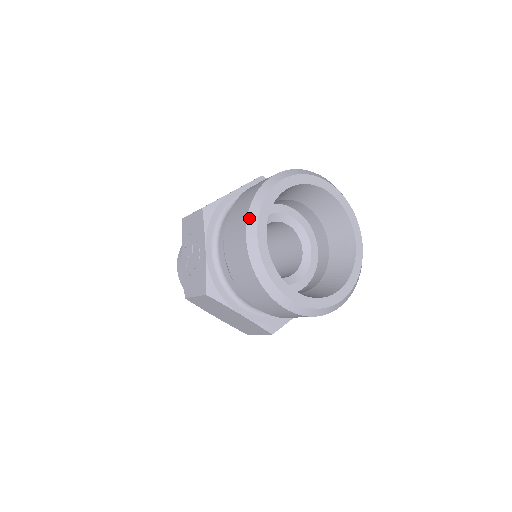
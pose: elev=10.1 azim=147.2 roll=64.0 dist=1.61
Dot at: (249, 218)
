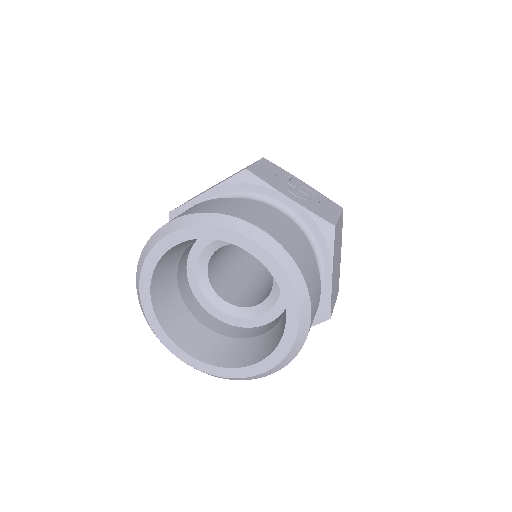
Dot at: occluded
